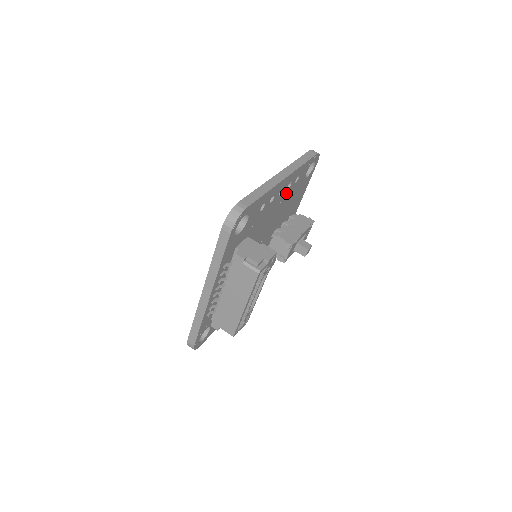
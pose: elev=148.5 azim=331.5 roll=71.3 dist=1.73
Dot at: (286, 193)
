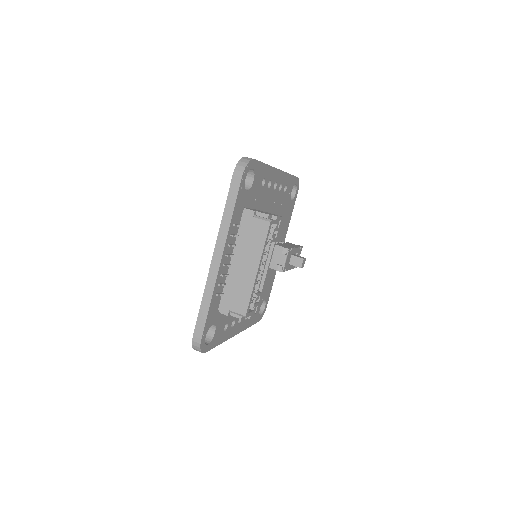
Dot at: (278, 196)
